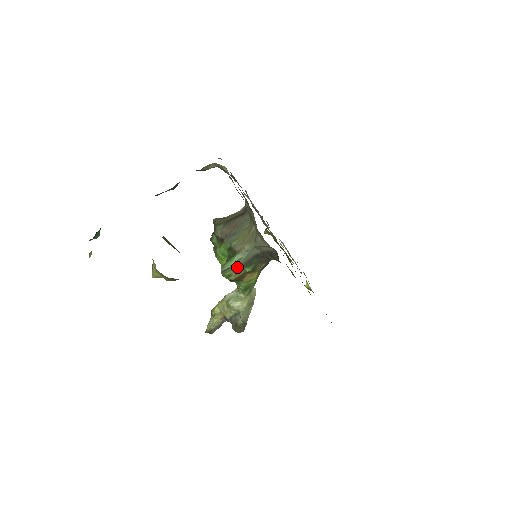
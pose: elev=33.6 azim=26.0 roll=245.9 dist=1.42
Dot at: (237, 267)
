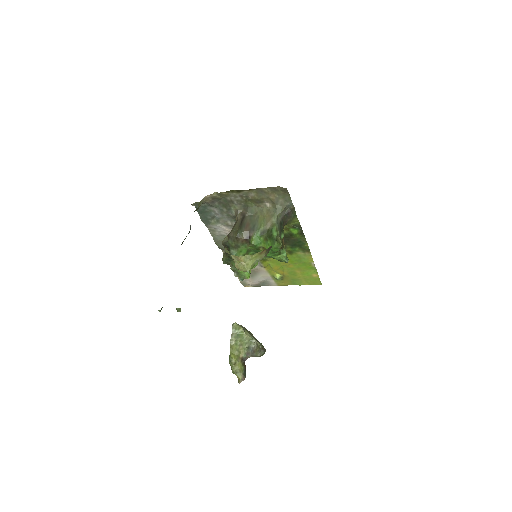
Dot at: (279, 235)
